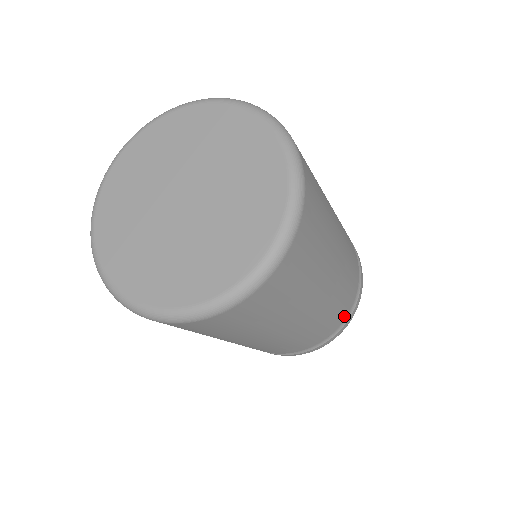
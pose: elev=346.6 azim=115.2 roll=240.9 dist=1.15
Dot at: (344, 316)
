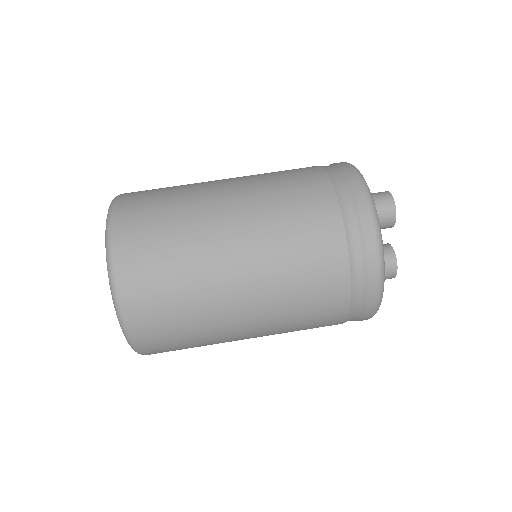
Dot at: (344, 305)
